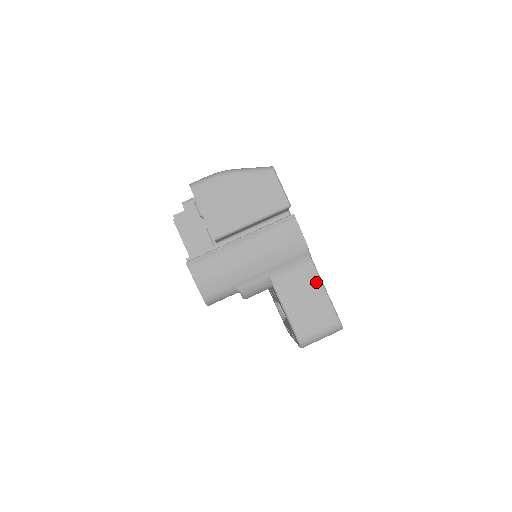
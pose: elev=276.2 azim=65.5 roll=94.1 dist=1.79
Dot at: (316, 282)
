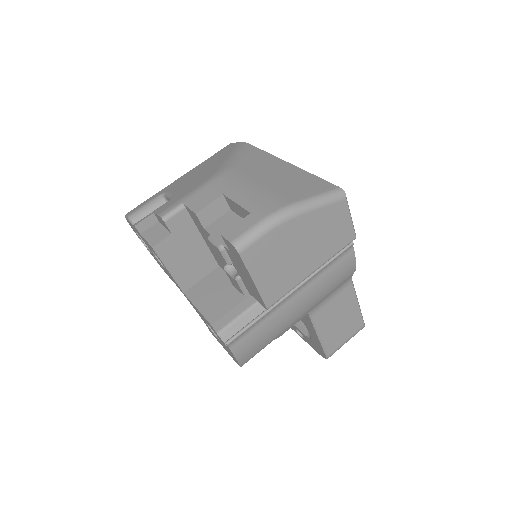
Dot at: (352, 298)
